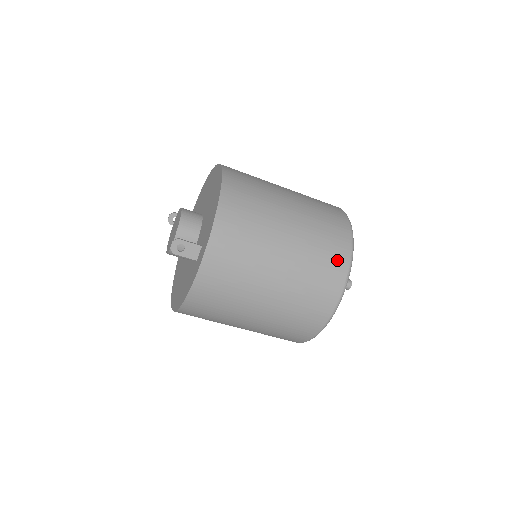
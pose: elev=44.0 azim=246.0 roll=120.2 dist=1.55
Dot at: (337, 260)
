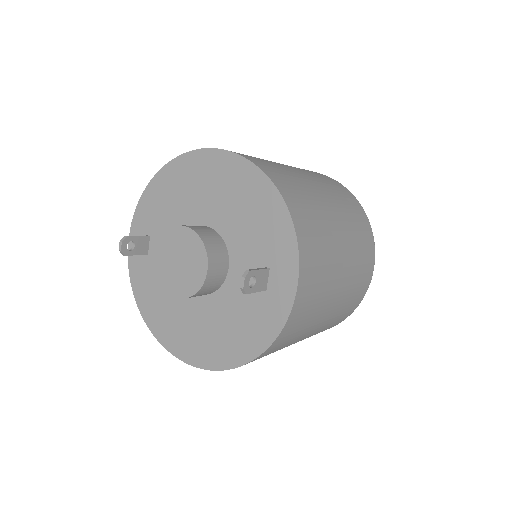
Dot at: (366, 229)
